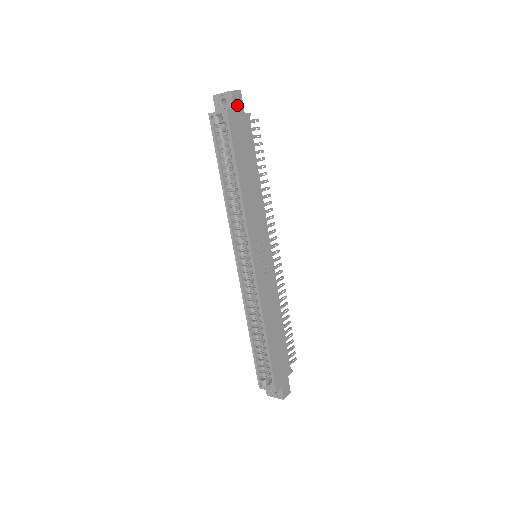
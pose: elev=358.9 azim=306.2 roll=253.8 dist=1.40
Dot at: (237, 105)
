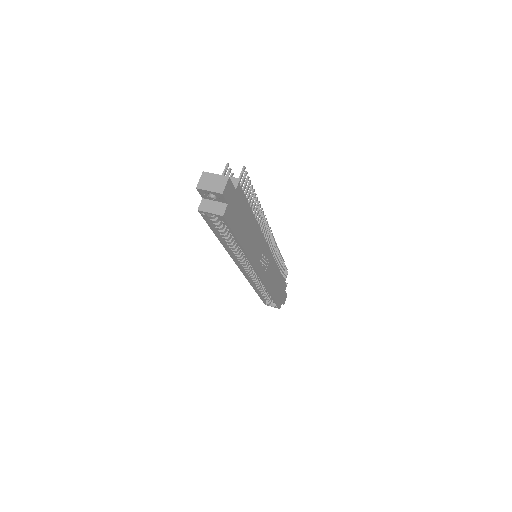
Dot at: (229, 195)
